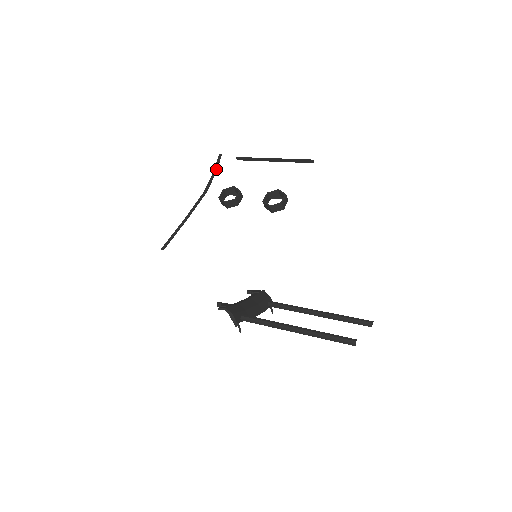
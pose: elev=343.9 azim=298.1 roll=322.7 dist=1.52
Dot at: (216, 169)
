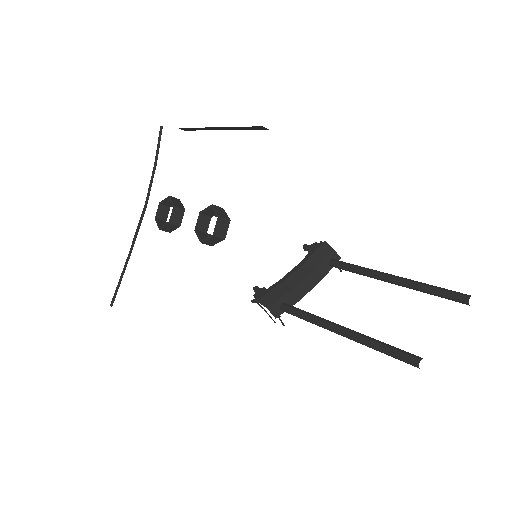
Dot at: (156, 159)
